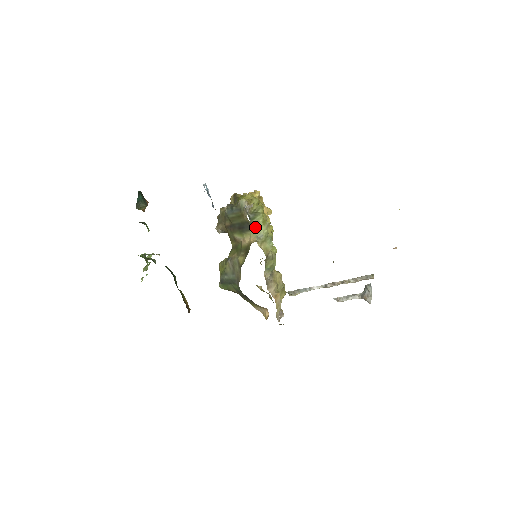
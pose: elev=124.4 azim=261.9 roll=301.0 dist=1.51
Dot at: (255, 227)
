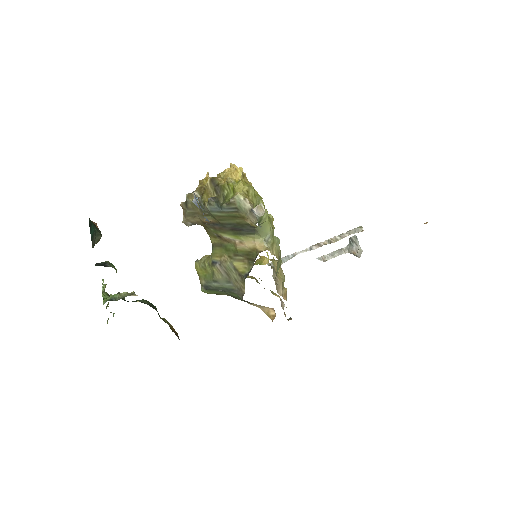
Dot at: (261, 229)
